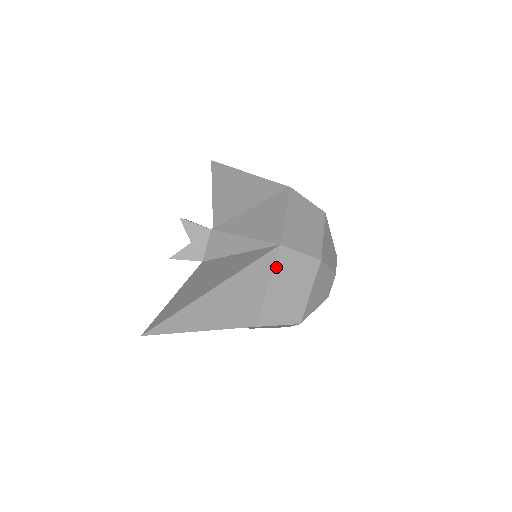
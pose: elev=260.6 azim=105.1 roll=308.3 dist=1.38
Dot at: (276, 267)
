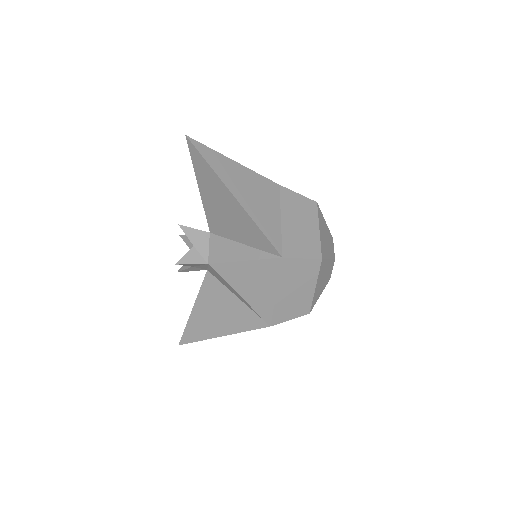
Dot at: occluded
